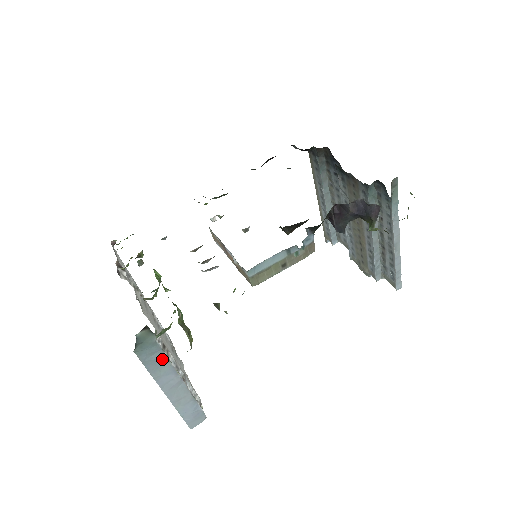
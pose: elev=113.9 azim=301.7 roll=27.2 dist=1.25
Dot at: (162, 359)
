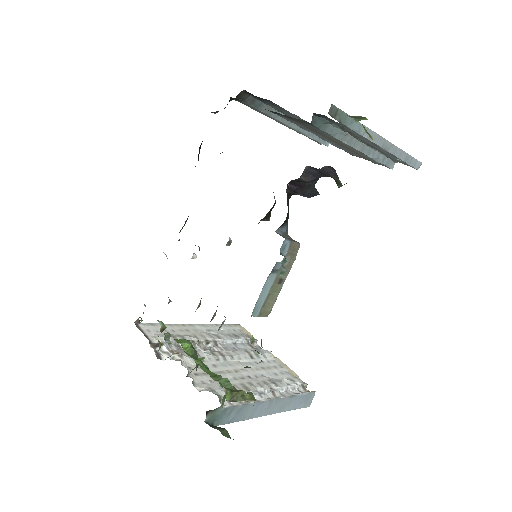
Dot at: (241, 408)
